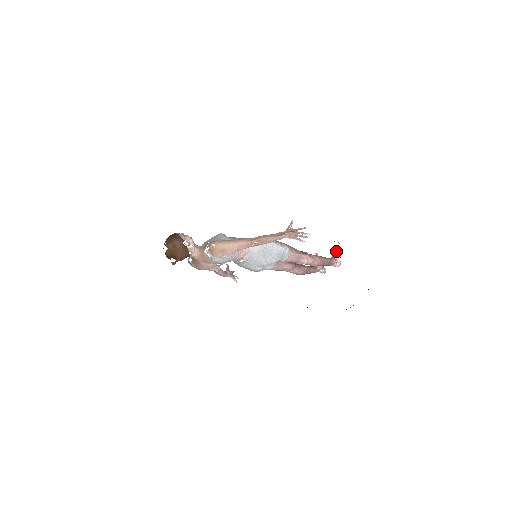
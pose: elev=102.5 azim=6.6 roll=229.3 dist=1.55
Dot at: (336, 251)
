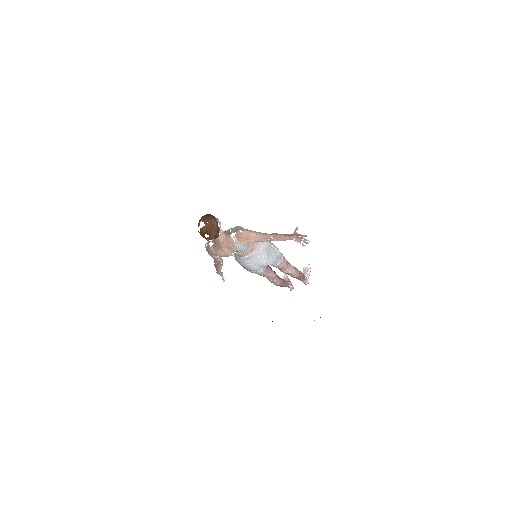
Dot at: (306, 270)
